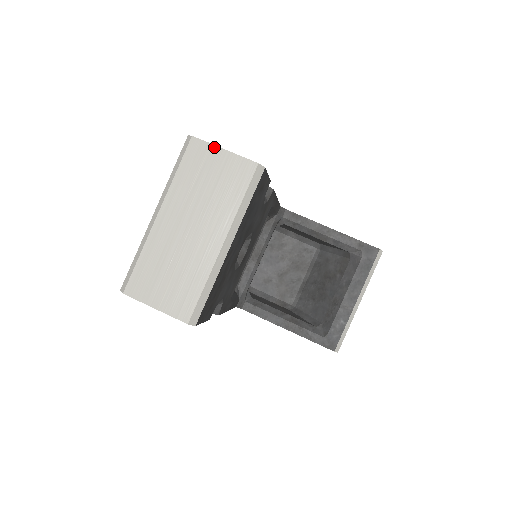
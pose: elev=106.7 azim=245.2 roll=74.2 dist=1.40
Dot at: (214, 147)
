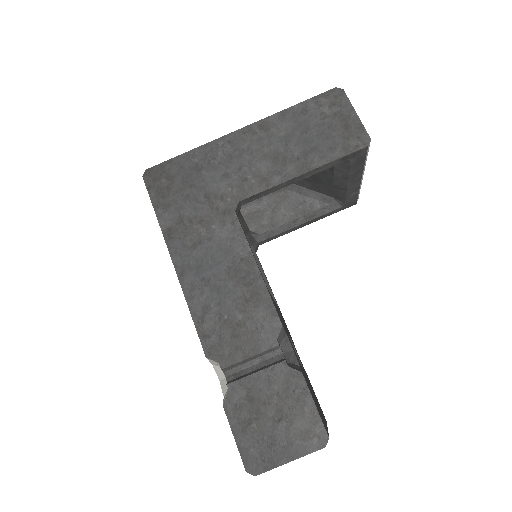
Dot at: occluded
